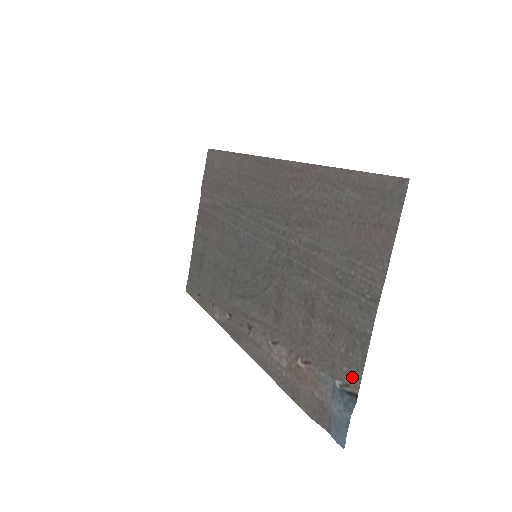
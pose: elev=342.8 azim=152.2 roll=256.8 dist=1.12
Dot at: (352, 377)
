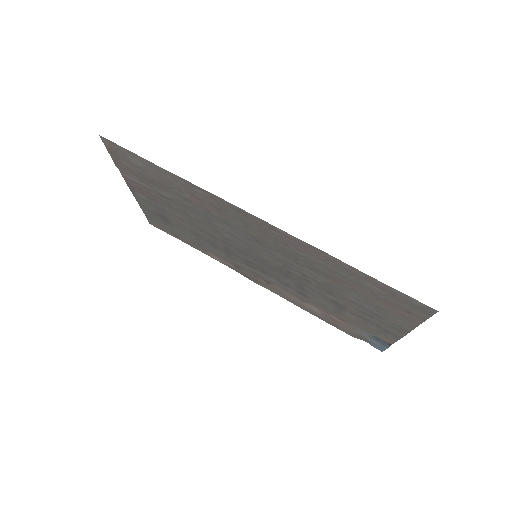
Dot at: (386, 339)
